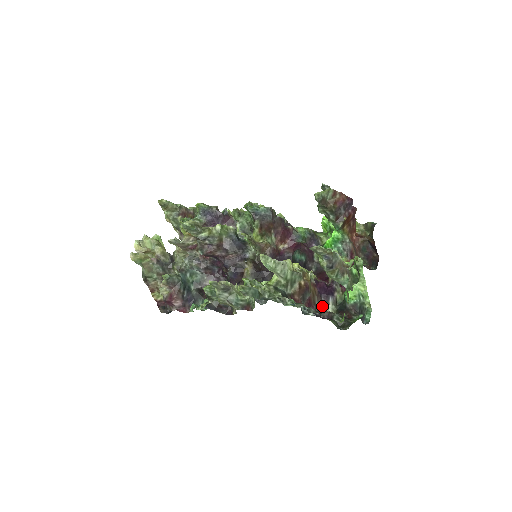
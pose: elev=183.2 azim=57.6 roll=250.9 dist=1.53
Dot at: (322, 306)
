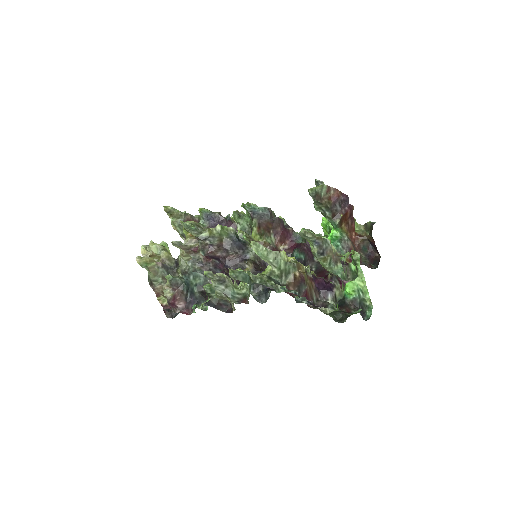
Dot at: occluded
